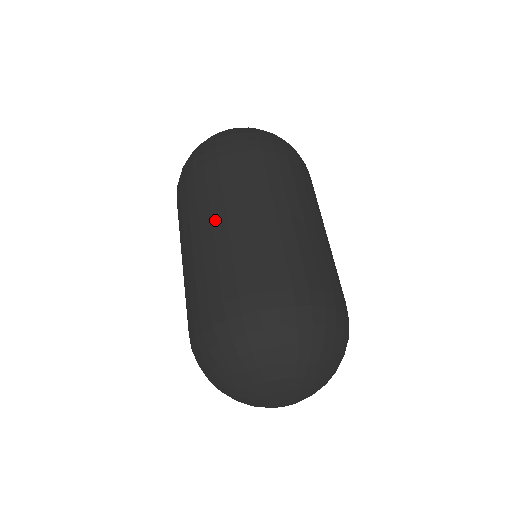
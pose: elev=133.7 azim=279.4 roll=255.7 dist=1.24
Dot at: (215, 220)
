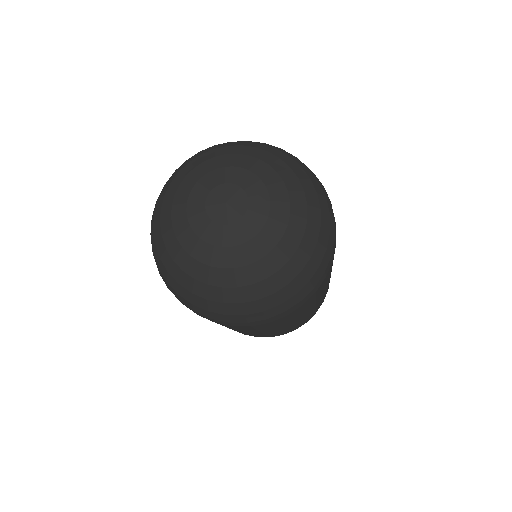
Dot at: occluded
